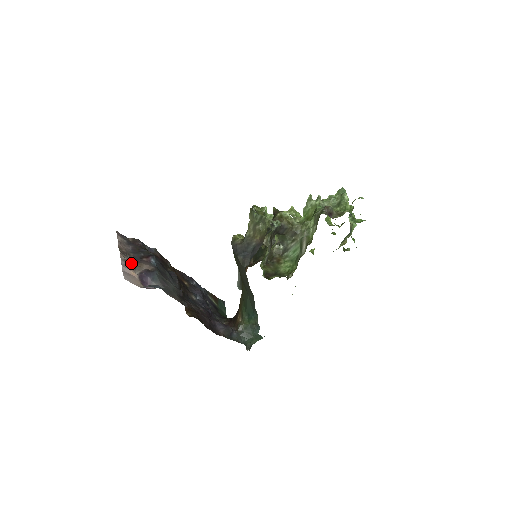
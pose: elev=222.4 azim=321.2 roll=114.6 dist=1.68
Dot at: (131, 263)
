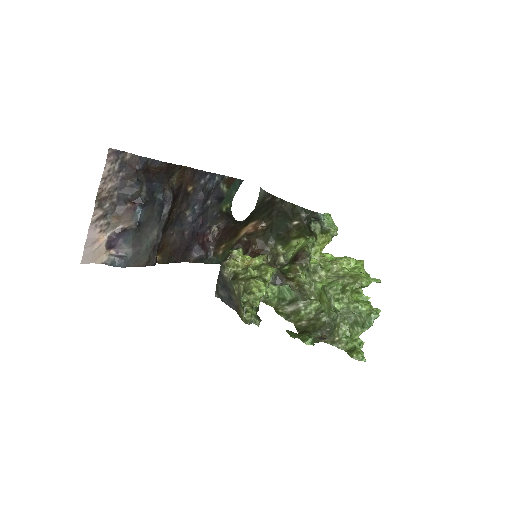
Dot at: (107, 215)
